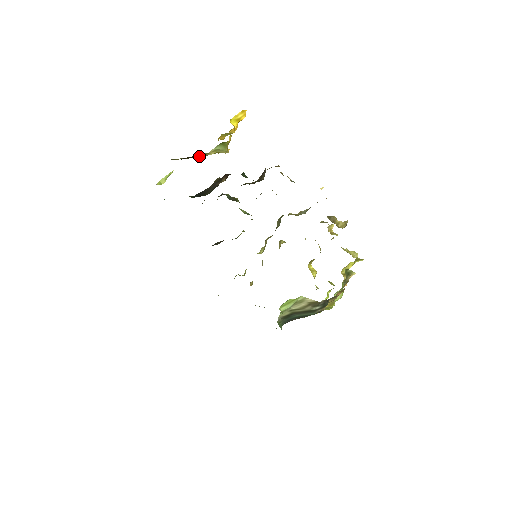
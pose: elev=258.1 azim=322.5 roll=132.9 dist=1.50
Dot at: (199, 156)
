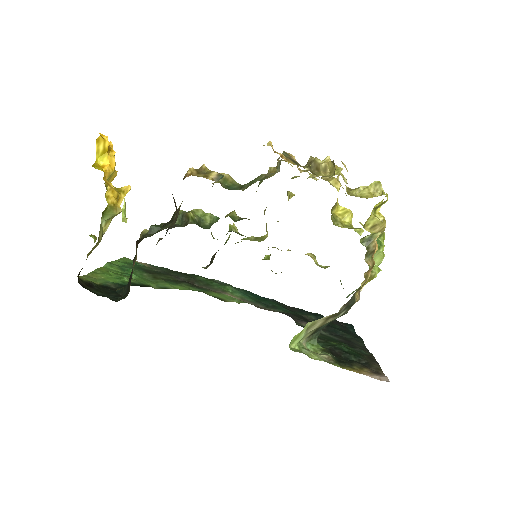
Dot at: (95, 247)
